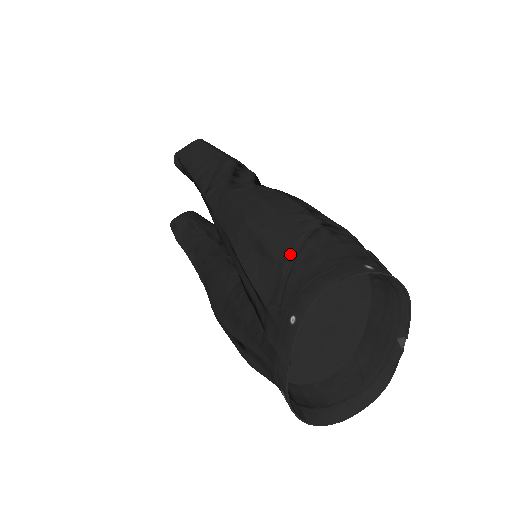
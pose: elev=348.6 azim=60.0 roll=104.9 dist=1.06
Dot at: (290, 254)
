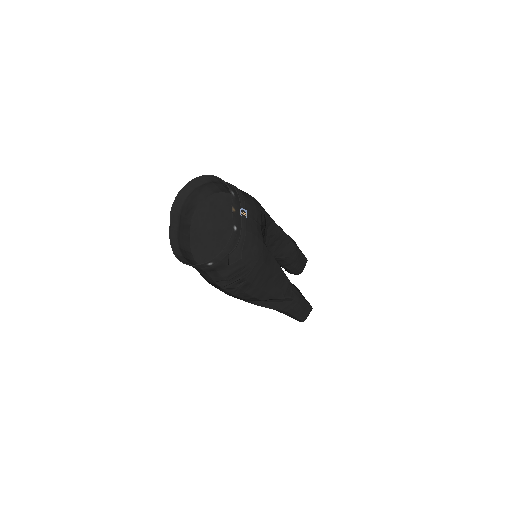
Dot at: occluded
